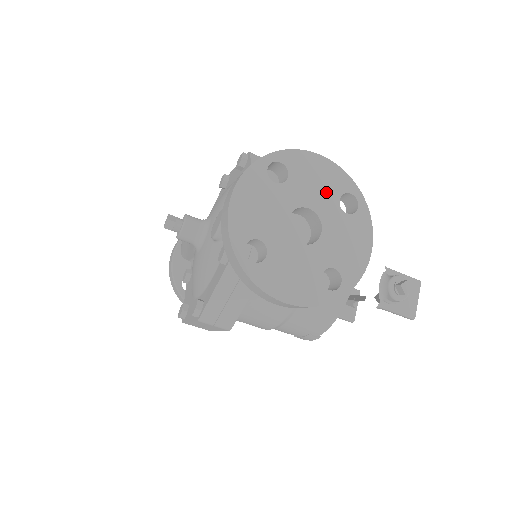
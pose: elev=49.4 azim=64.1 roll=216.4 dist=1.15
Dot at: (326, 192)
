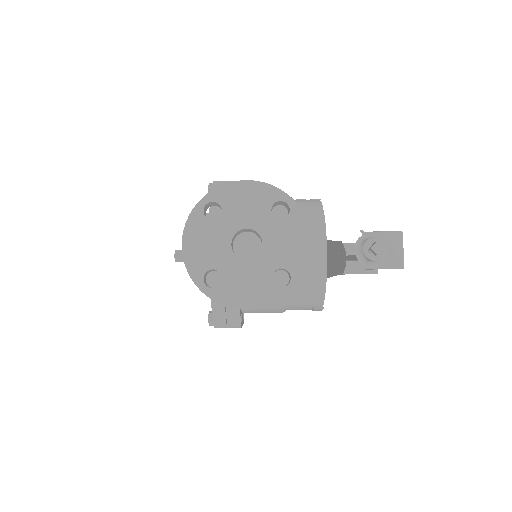
Dot at: (257, 209)
